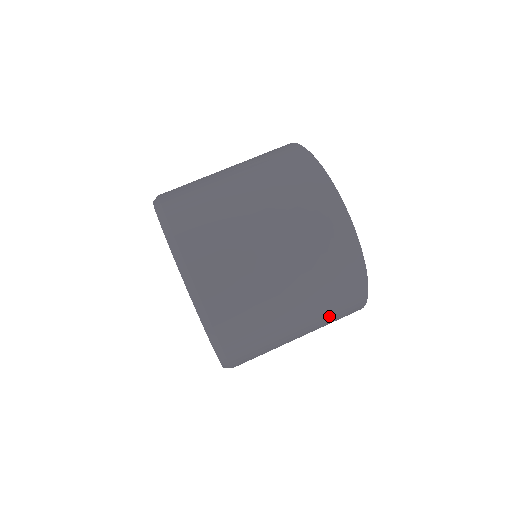
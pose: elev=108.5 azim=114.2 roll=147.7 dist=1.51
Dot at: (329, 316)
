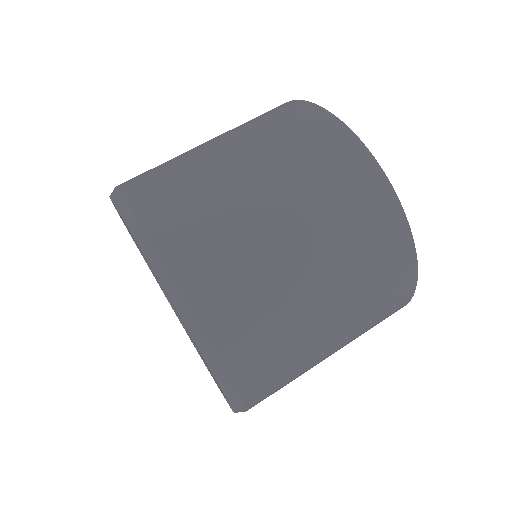
Dot at: occluded
